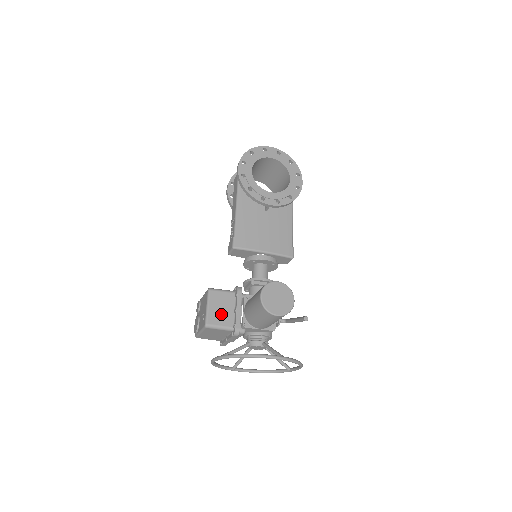
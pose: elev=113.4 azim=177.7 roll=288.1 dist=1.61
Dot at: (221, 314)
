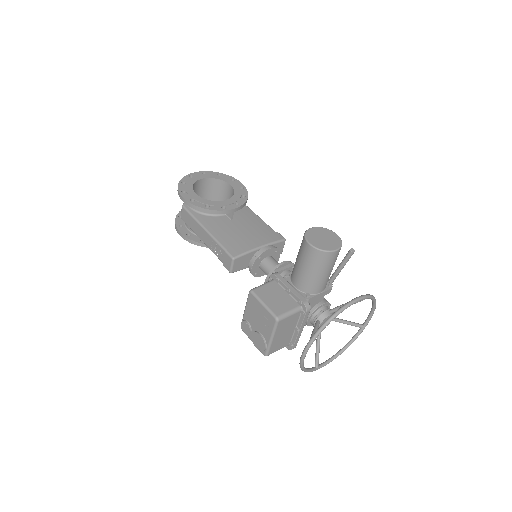
Dot at: (280, 302)
